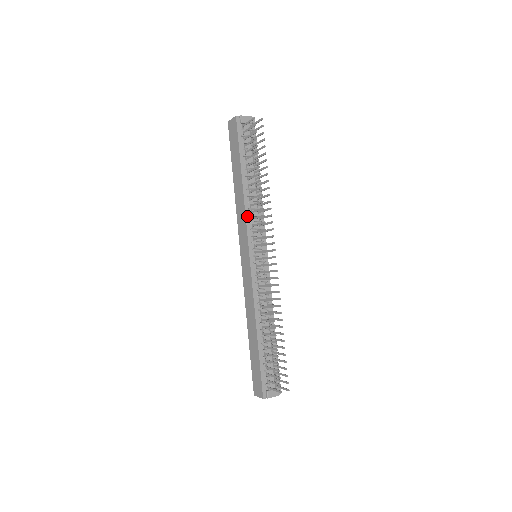
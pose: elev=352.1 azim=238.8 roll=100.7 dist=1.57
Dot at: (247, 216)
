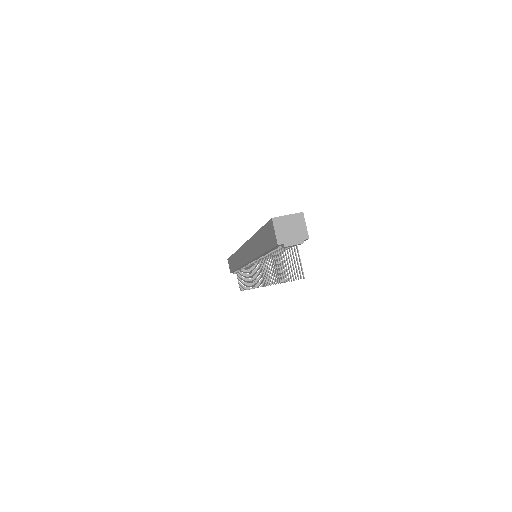
Dot at: (255, 259)
